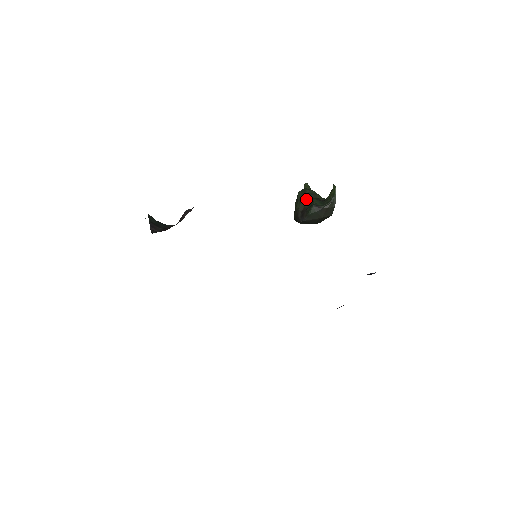
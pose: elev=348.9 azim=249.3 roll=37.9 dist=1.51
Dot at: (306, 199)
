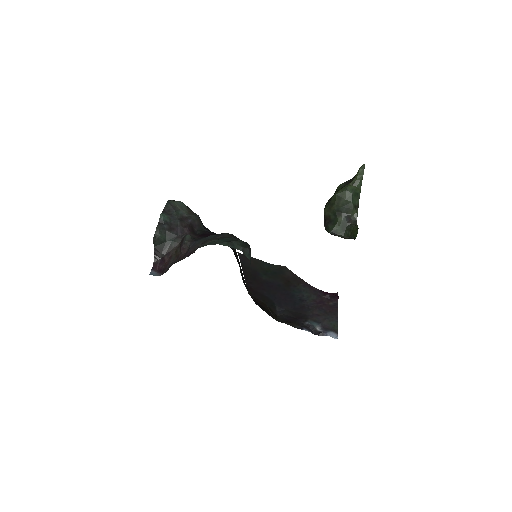
Dot at: (335, 210)
